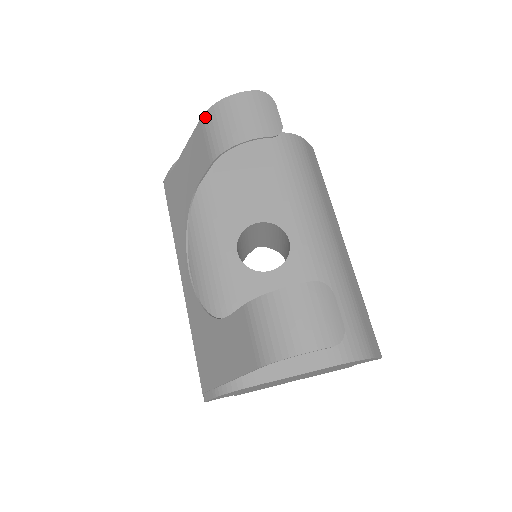
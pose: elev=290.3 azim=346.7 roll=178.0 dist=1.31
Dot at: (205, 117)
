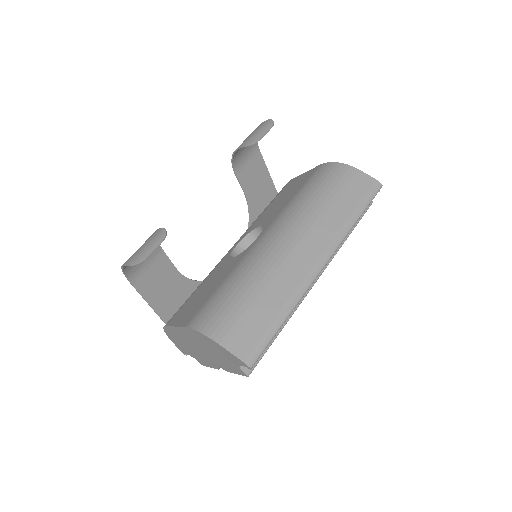
Dot at: (255, 147)
